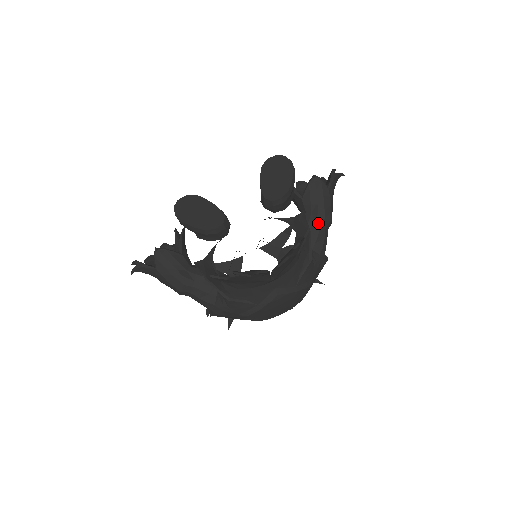
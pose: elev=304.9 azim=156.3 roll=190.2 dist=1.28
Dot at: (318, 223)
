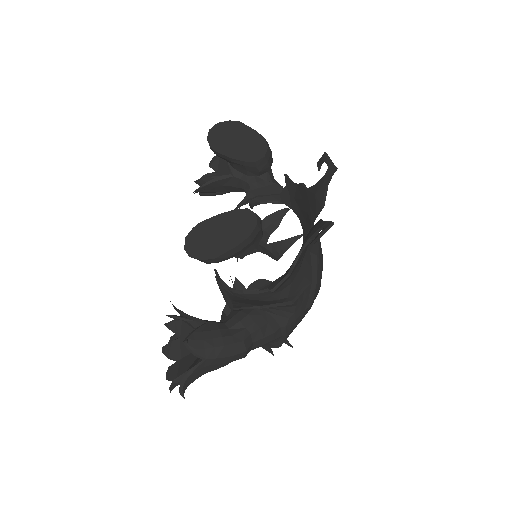
Dot at: (267, 179)
